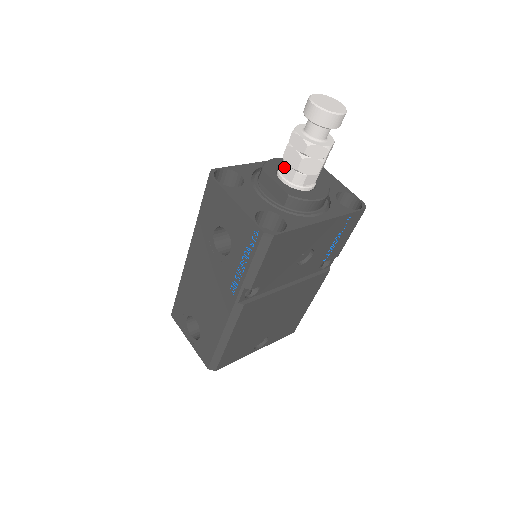
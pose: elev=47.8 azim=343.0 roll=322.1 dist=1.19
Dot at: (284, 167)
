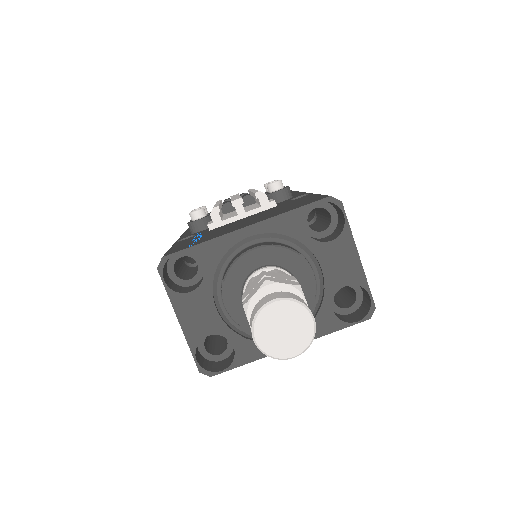
Dot at: occluded
